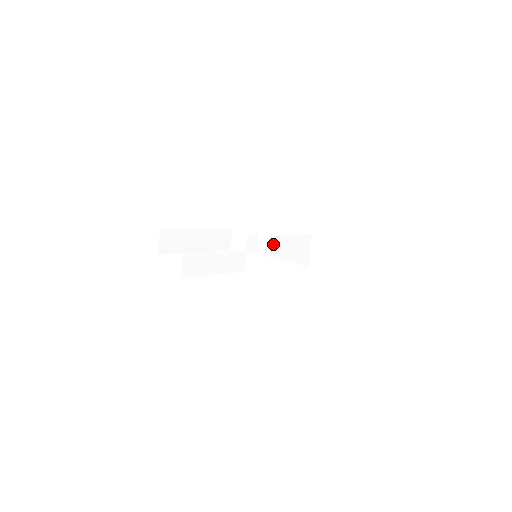
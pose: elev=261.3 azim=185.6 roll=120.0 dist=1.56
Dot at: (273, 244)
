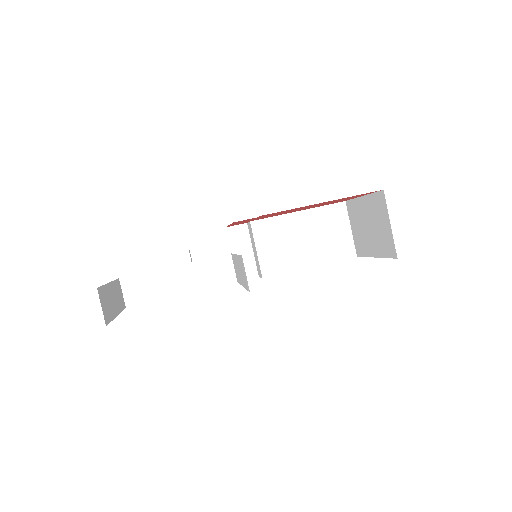
Dot at: (260, 233)
